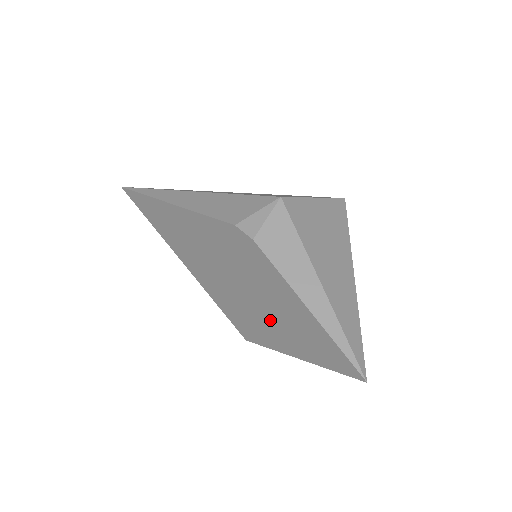
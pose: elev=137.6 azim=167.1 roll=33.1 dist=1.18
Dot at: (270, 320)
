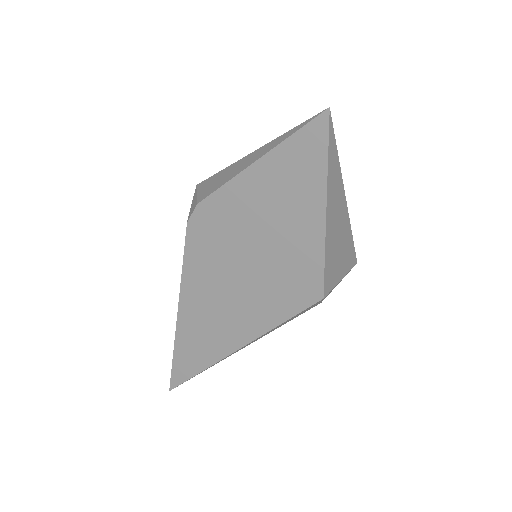
Dot at: (284, 232)
